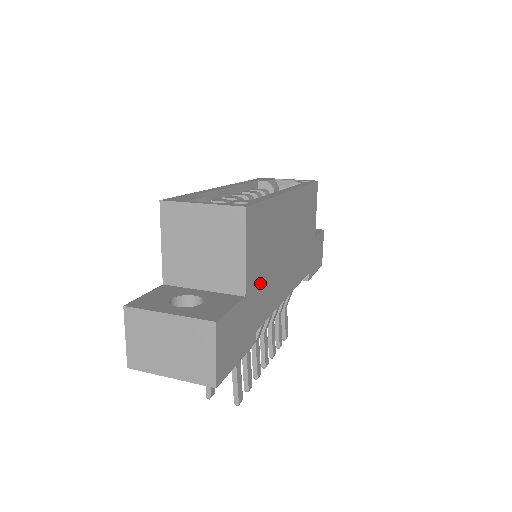
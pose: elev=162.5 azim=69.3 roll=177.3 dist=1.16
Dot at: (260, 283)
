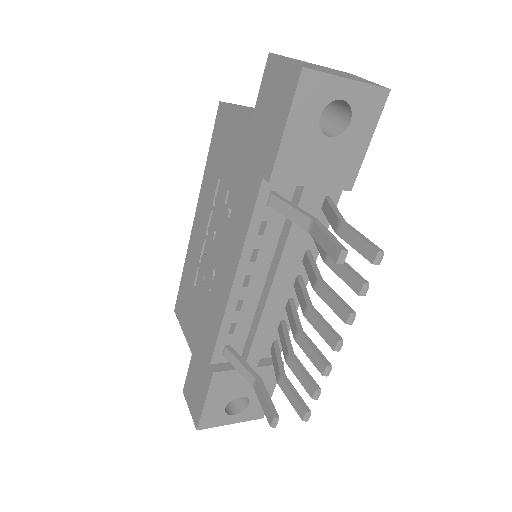
Dot at: occluded
